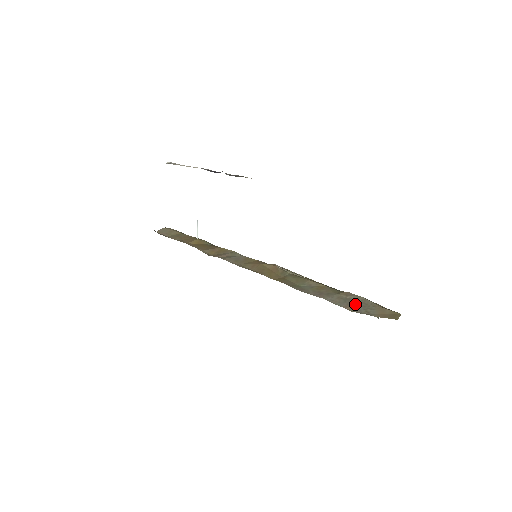
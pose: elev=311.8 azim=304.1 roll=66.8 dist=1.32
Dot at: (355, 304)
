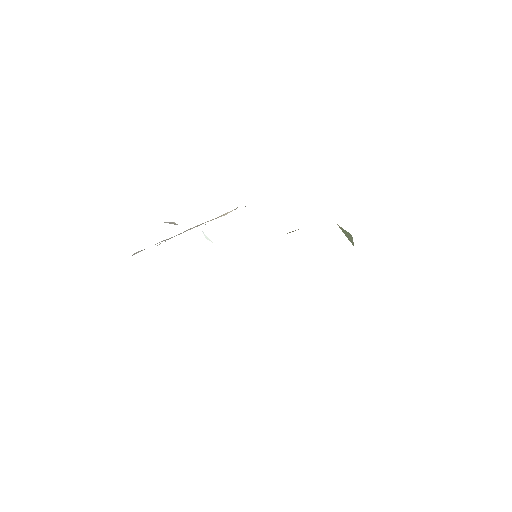
Dot at: occluded
